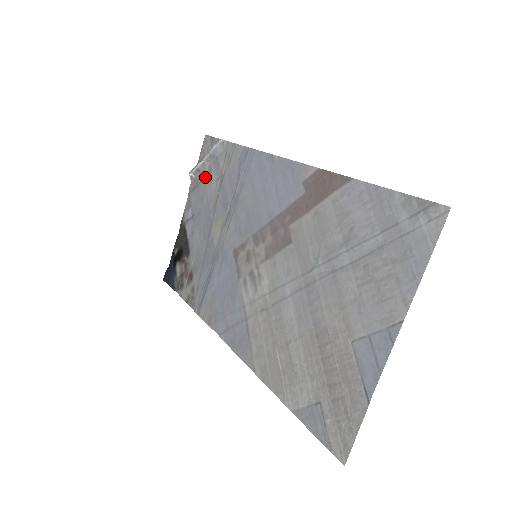
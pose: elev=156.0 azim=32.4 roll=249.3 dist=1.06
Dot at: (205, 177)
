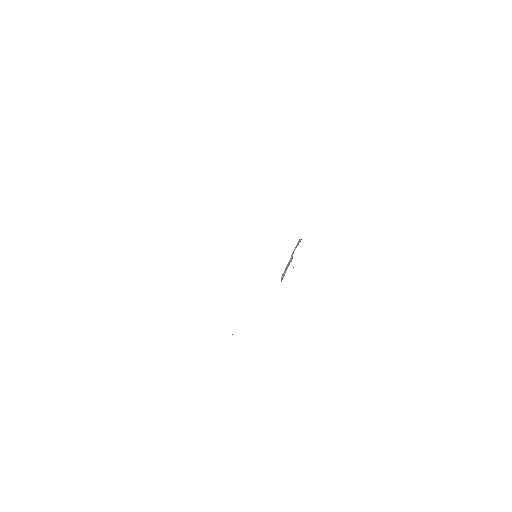
Dot at: occluded
